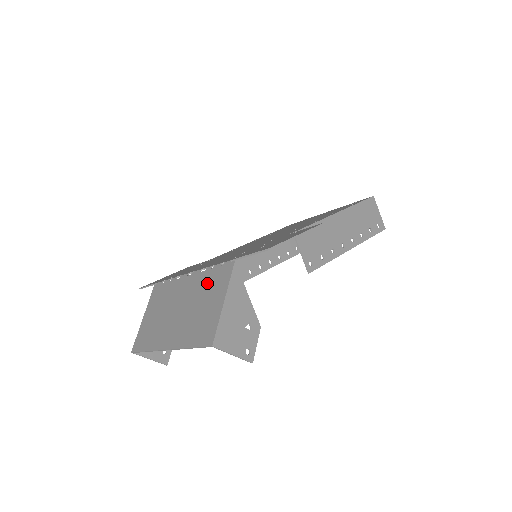
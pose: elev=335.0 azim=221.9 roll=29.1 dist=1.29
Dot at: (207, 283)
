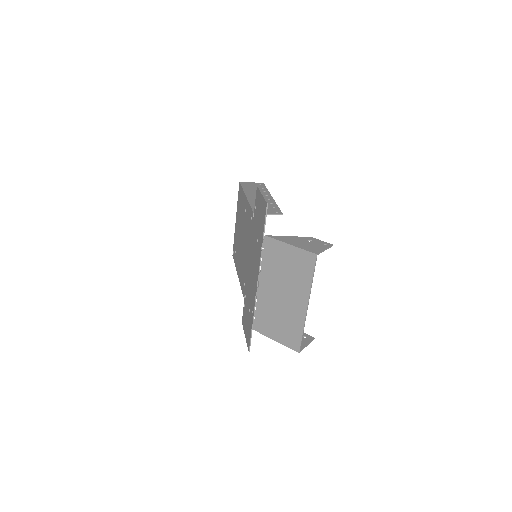
Dot at: (271, 264)
